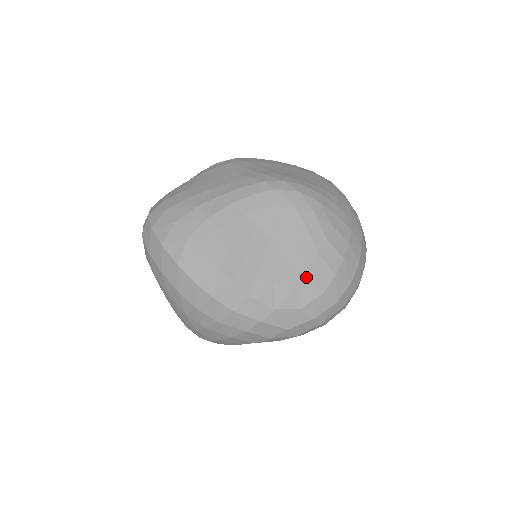
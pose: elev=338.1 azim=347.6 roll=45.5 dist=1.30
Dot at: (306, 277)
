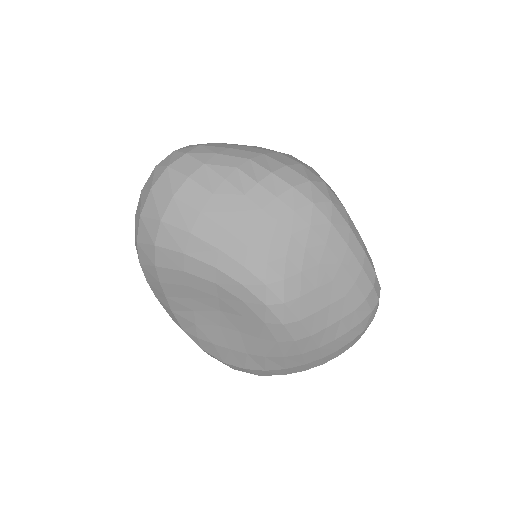
Dot at: (221, 349)
